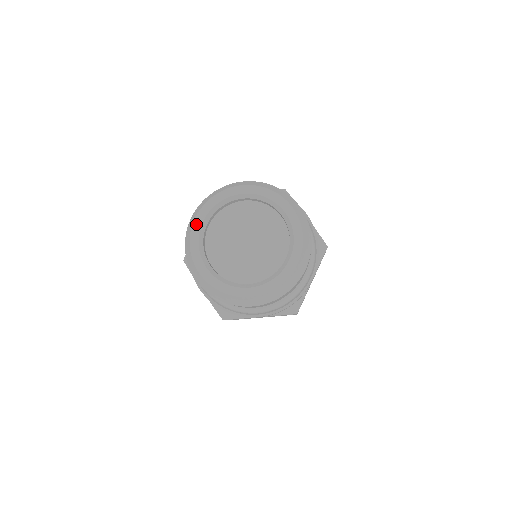
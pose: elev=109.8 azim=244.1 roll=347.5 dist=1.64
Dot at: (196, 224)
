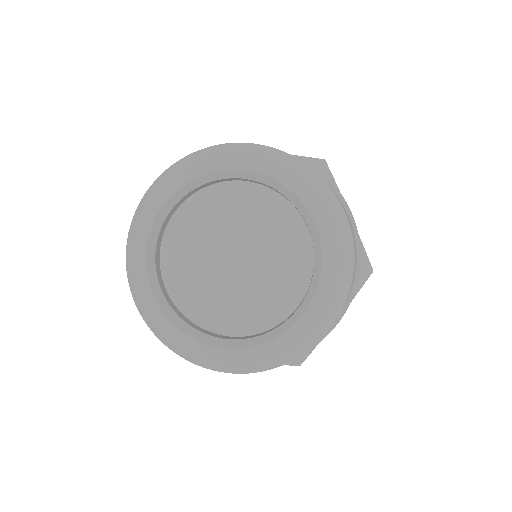
Dot at: (148, 210)
